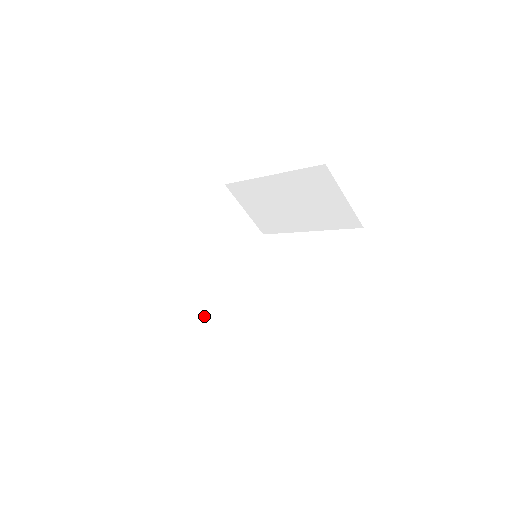
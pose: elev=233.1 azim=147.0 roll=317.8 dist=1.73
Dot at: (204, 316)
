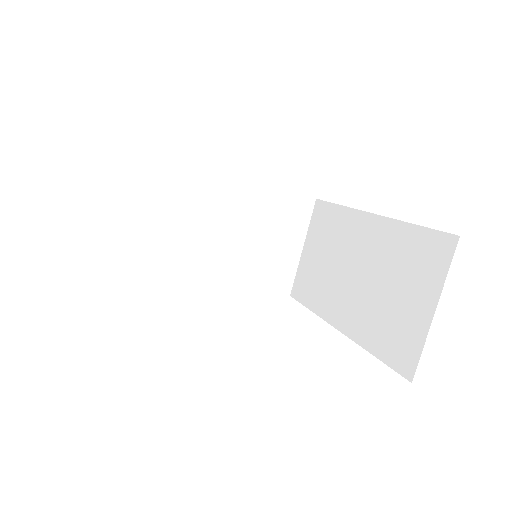
Dot at: (131, 259)
